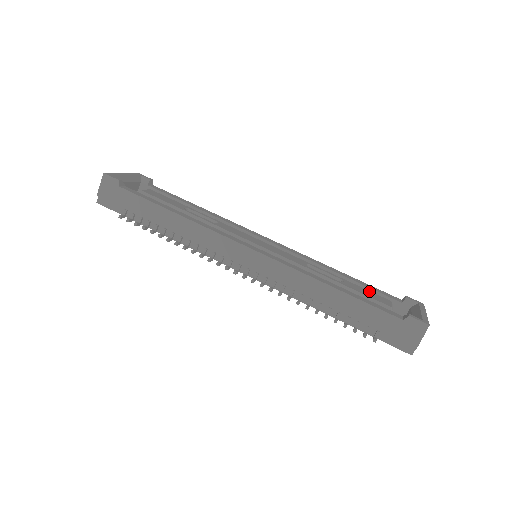
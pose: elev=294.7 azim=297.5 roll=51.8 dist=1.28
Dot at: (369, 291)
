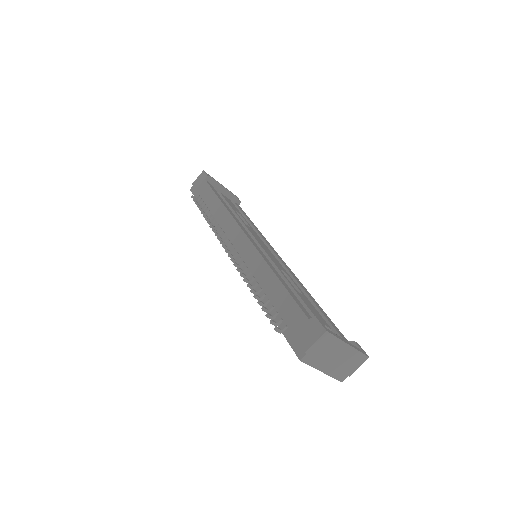
Dot at: (318, 312)
